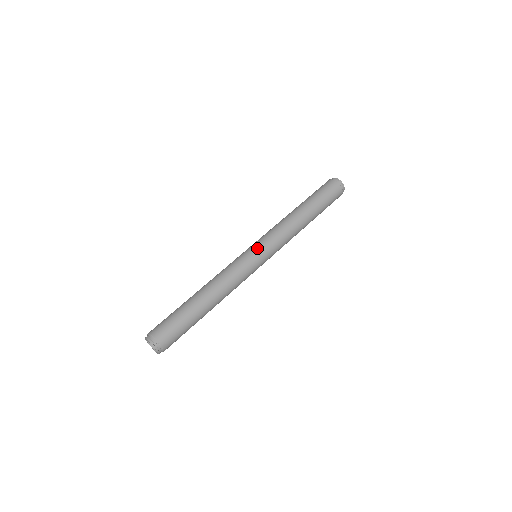
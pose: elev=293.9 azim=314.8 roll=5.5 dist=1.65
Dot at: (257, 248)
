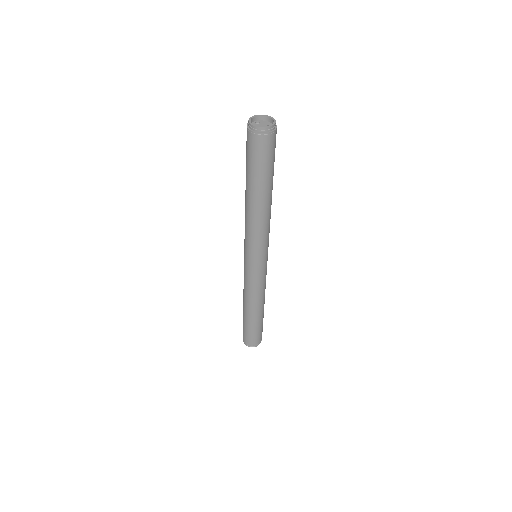
Dot at: occluded
